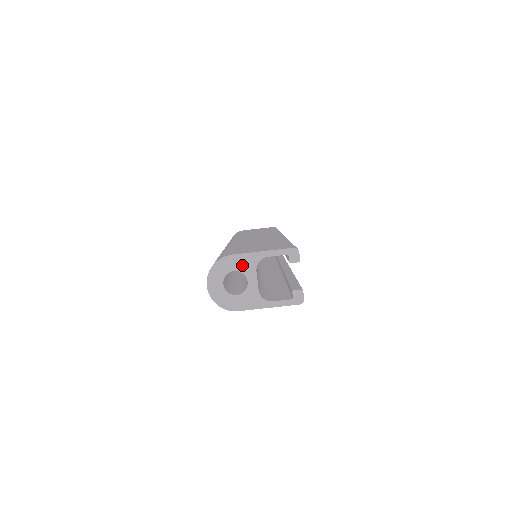
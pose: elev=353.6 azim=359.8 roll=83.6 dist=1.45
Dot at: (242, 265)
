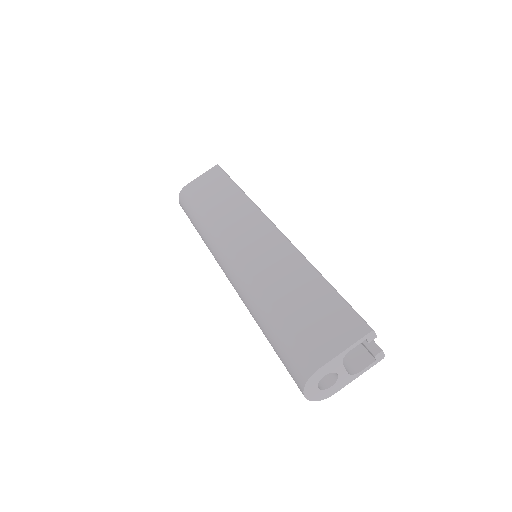
Dot at: (330, 369)
